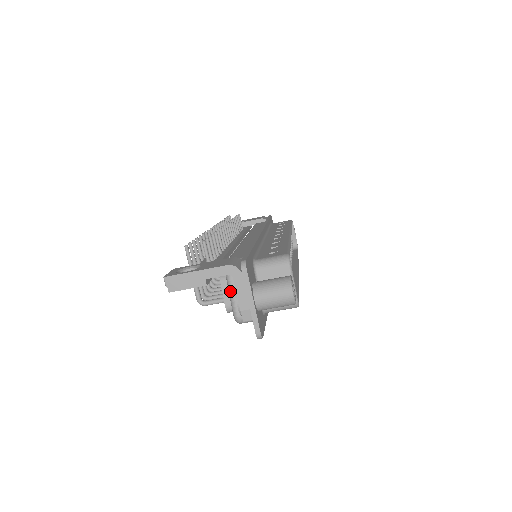
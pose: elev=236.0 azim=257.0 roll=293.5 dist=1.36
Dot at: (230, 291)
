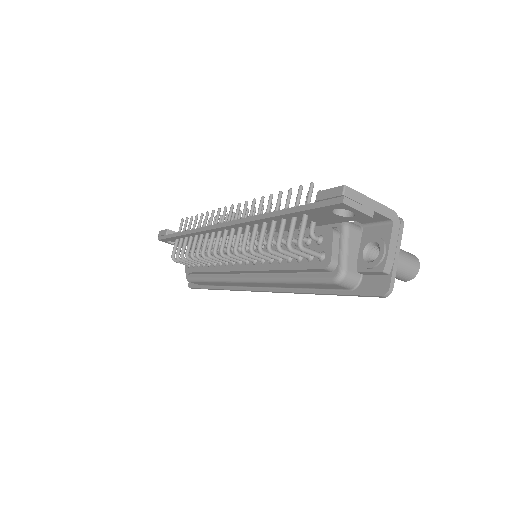
Dot at: (345, 245)
